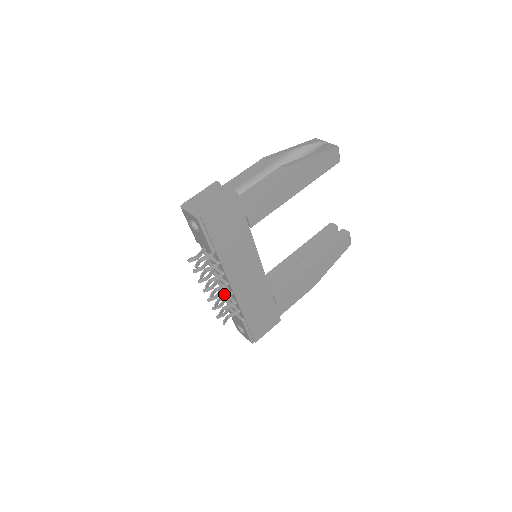
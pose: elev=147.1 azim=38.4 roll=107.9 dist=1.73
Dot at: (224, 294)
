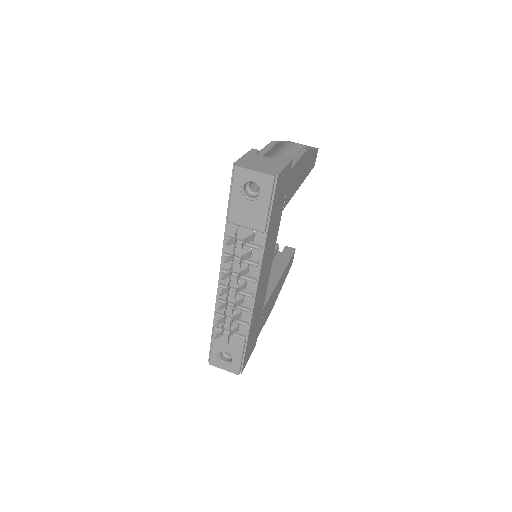
Dot at: (228, 303)
